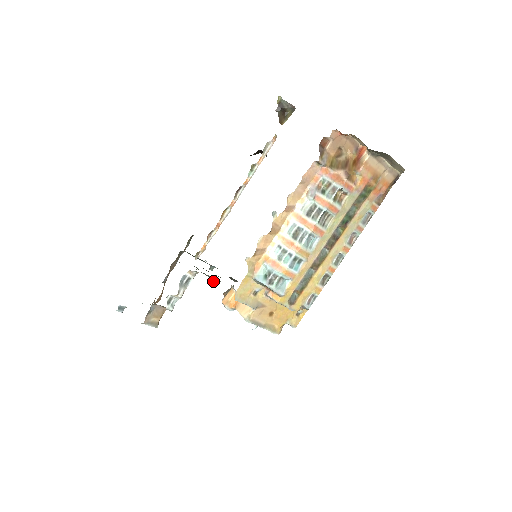
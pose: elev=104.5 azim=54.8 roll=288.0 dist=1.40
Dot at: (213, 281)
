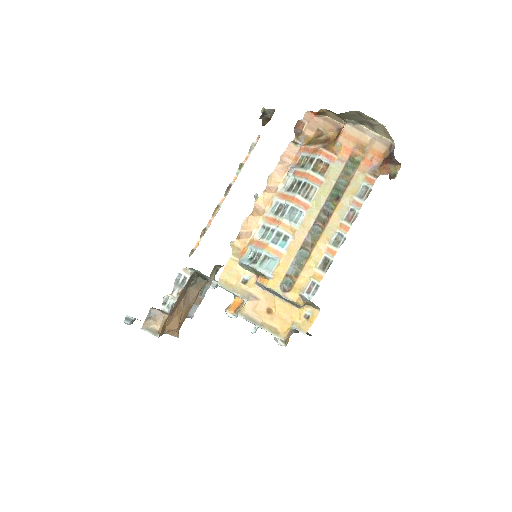
Dot at: (212, 283)
